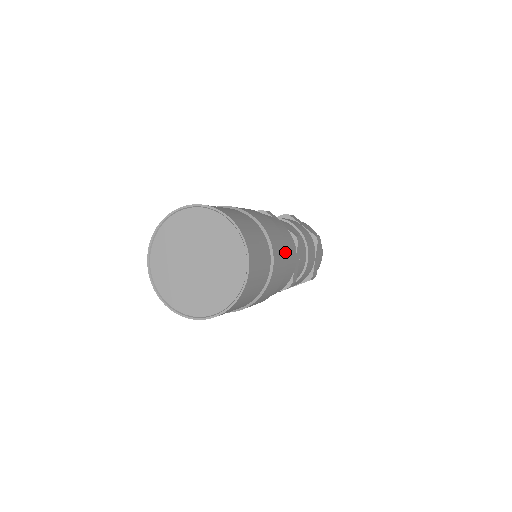
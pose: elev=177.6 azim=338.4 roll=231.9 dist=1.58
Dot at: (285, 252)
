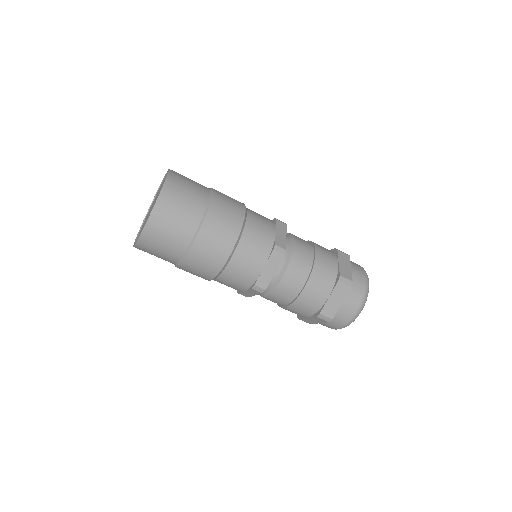
Dot at: (231, 240)
